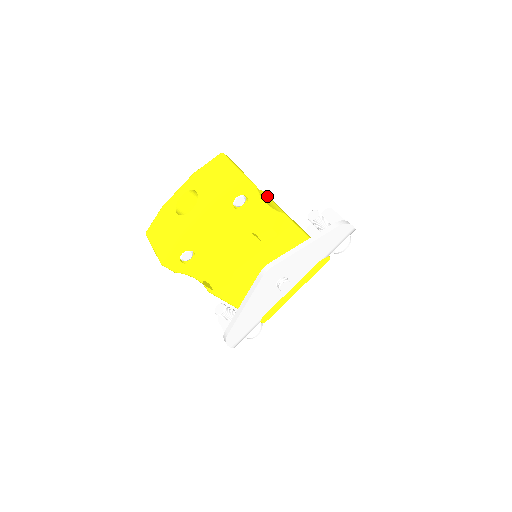
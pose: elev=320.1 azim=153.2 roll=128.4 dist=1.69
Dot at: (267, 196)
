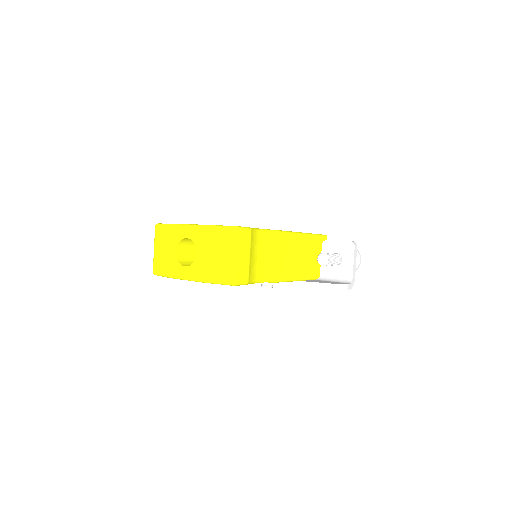
Dot at: (279, 246)
